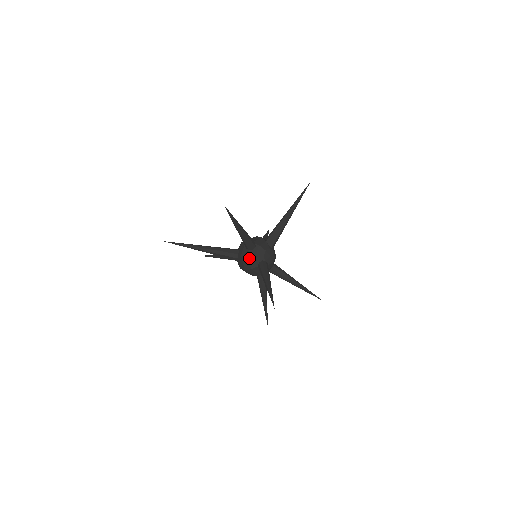
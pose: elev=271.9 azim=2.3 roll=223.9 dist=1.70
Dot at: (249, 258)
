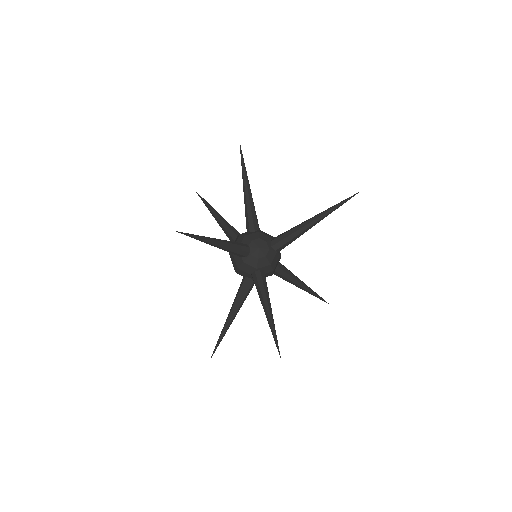
Dot at: (239, 237)
